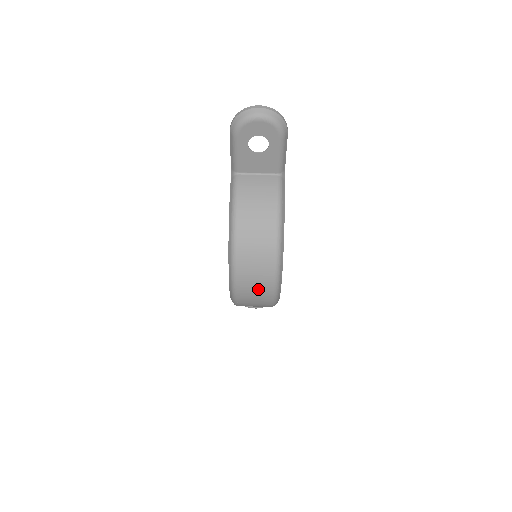
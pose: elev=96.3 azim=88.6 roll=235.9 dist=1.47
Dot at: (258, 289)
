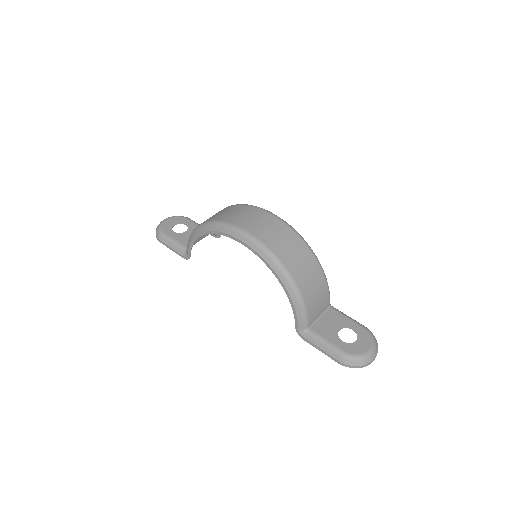
Dot at: (257, 219)
